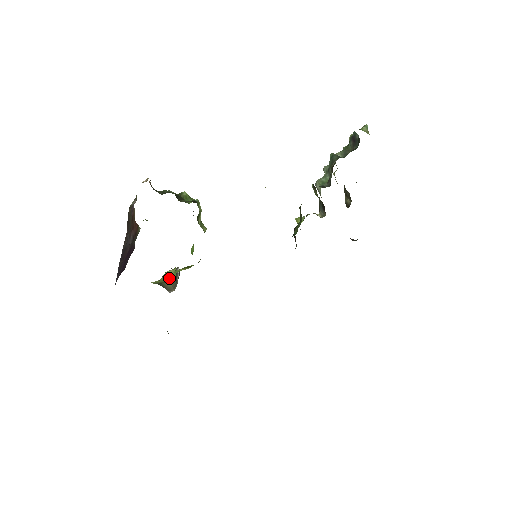
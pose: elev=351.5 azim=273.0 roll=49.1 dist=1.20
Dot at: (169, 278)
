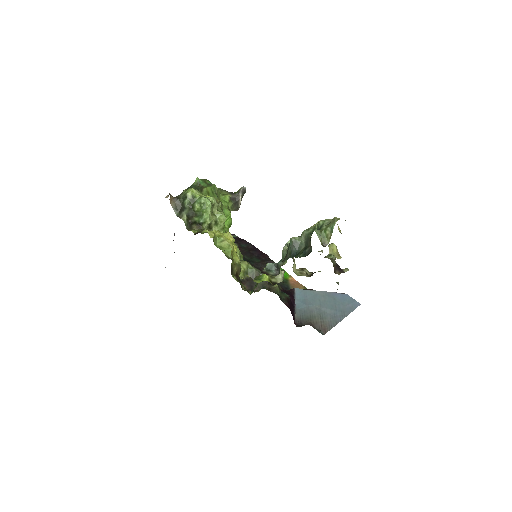
Dot at: occluded
